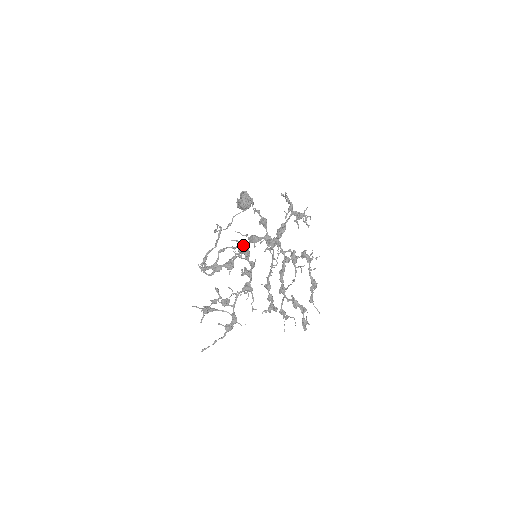
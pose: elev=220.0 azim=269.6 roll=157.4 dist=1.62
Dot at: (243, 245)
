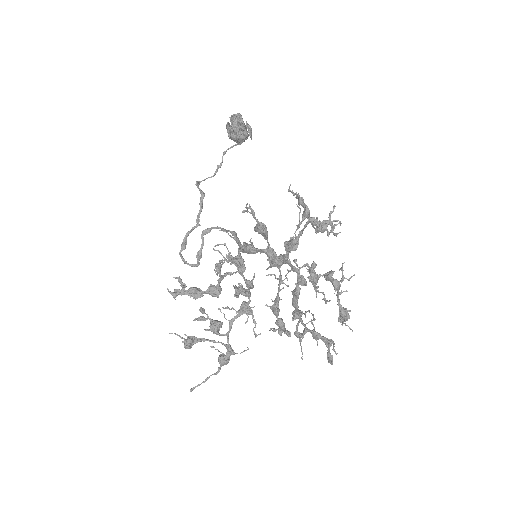
Dot at: (235, 240)
